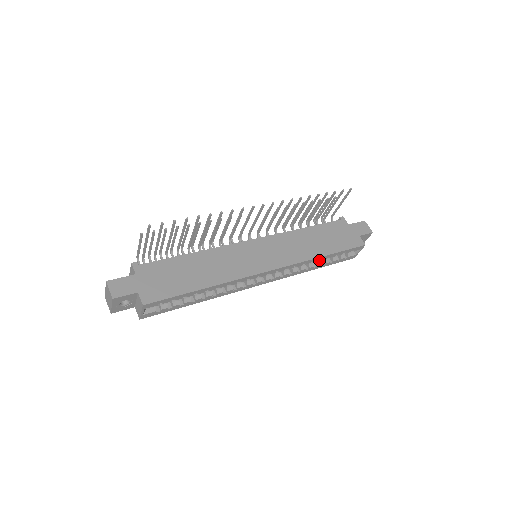
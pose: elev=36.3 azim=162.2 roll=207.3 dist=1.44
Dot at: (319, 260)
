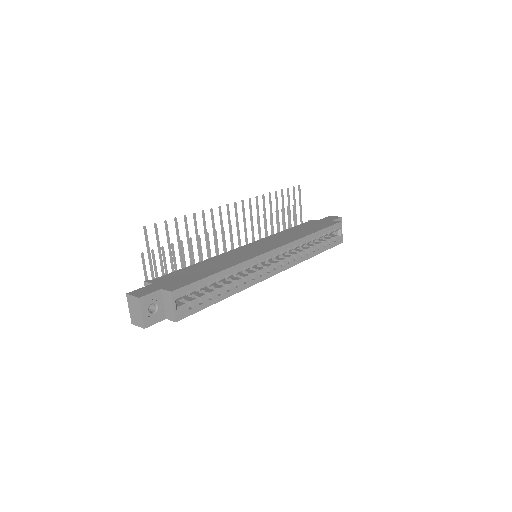
Dot at: (313, 245)
